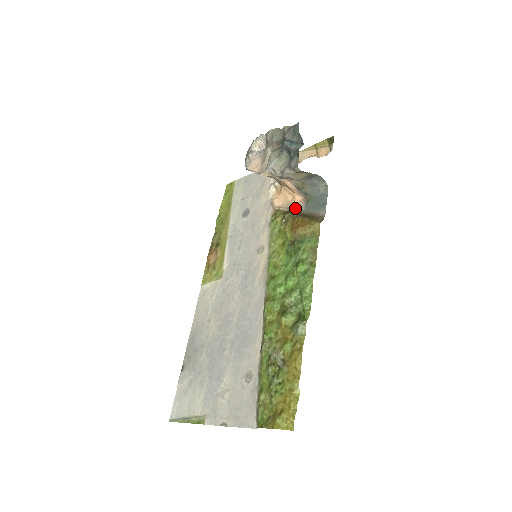
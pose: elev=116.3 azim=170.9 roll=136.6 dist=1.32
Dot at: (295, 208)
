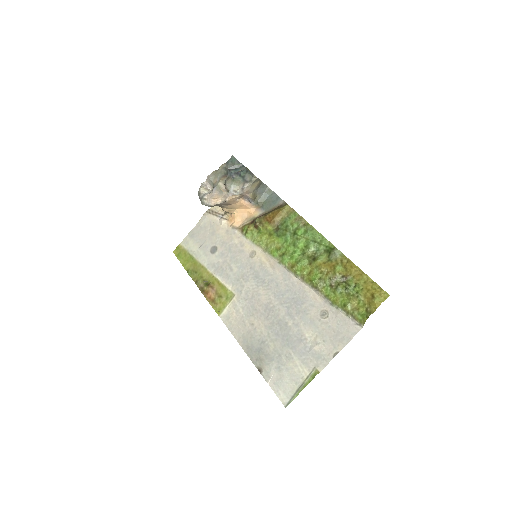
Dot at: (256, 216)
